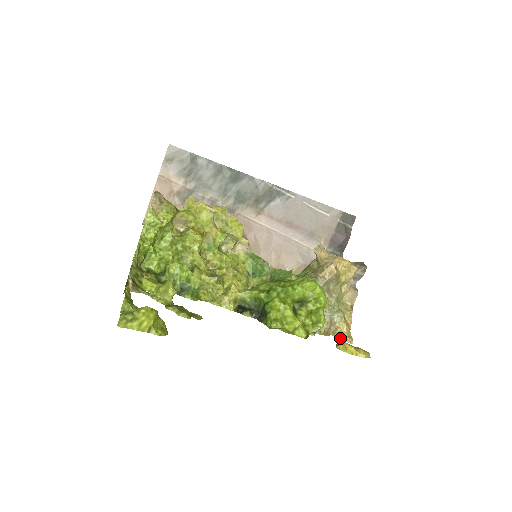
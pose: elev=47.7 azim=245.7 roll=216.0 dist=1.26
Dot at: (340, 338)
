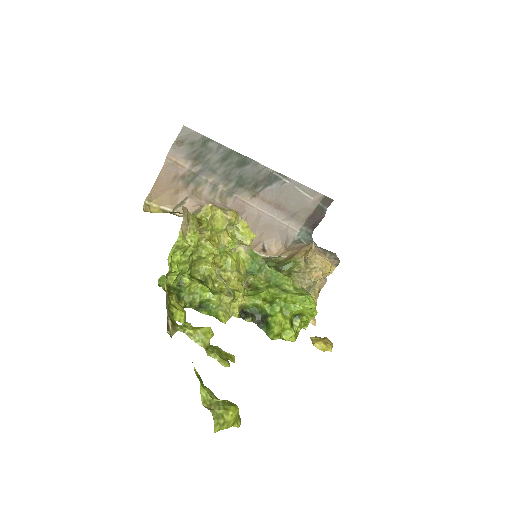
Dot at: occluded
